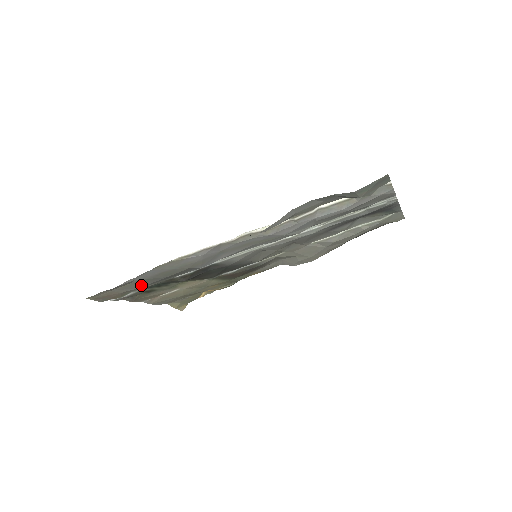
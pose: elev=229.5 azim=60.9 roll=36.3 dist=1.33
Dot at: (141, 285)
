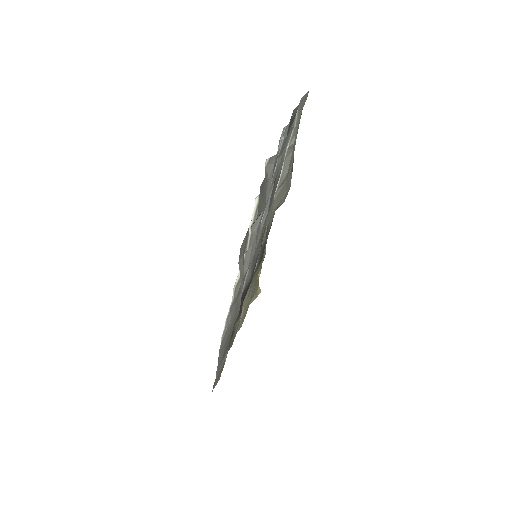
Dot at: (225, 354)
